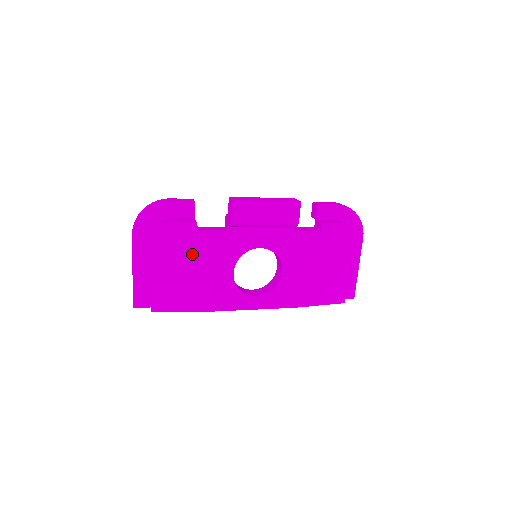
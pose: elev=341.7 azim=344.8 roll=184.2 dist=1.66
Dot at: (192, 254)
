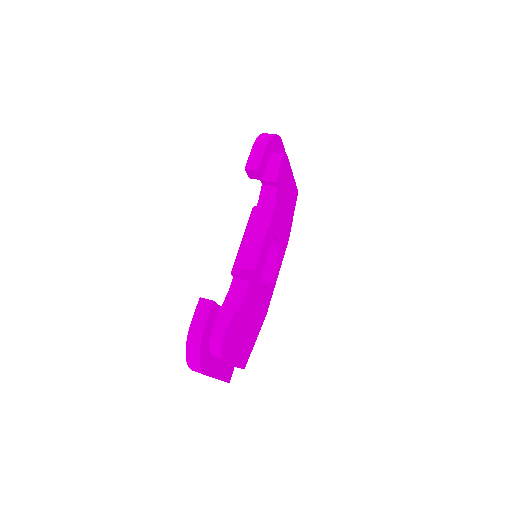
Dot at: (243, 322)
